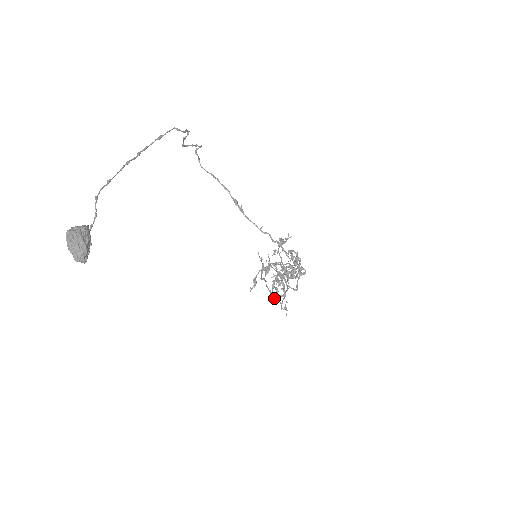
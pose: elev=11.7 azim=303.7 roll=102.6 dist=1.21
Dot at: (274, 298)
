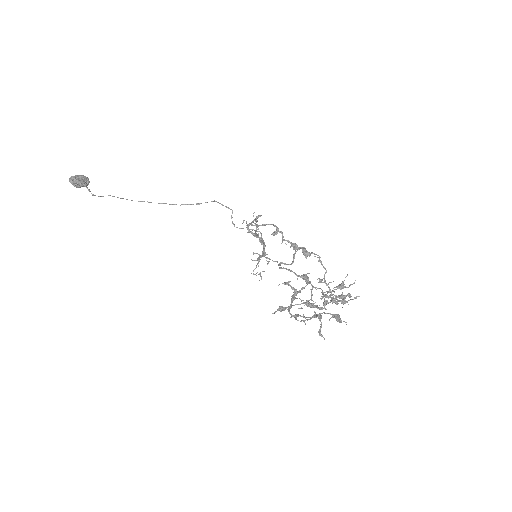
Dot at: (301, 321)
